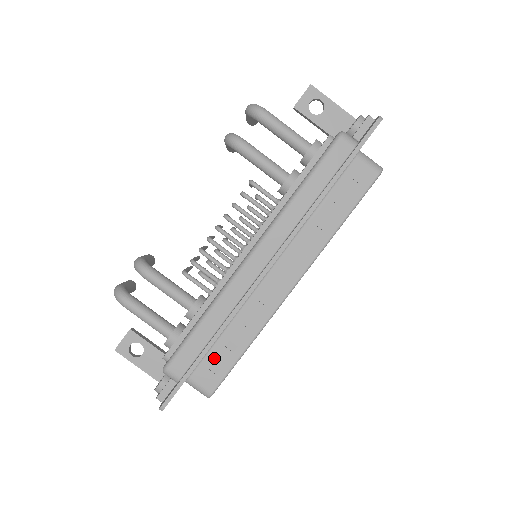
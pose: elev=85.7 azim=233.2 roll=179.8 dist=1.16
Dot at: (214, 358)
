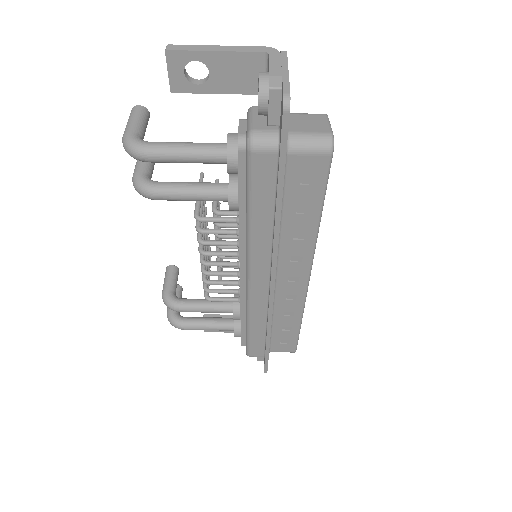
Dot at: (279, 338)
